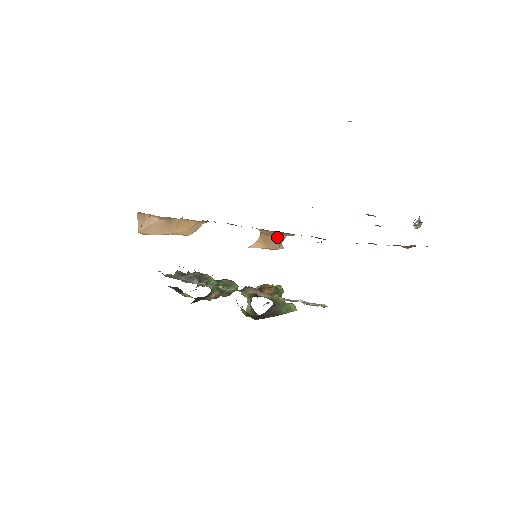
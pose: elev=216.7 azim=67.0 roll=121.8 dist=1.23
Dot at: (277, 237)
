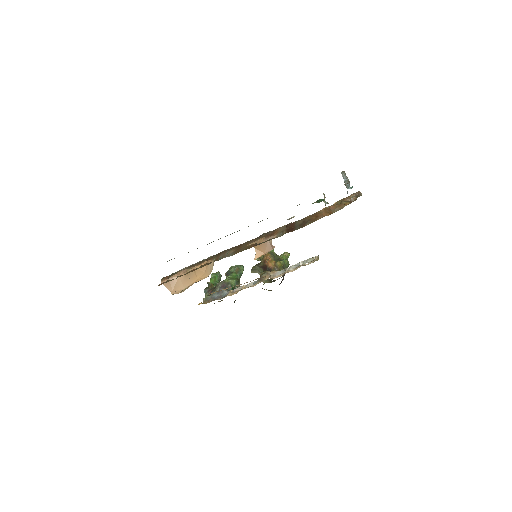
Dot at: (266, 242)
